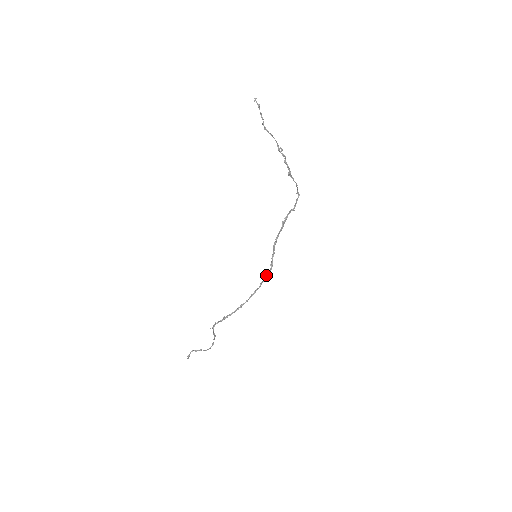
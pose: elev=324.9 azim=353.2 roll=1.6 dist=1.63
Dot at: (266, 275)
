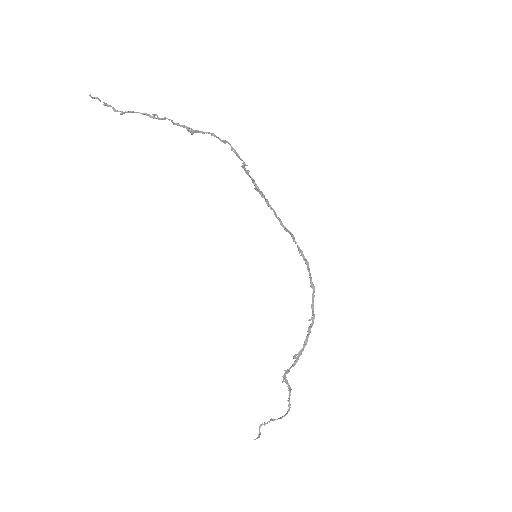
Dot at: occluded
